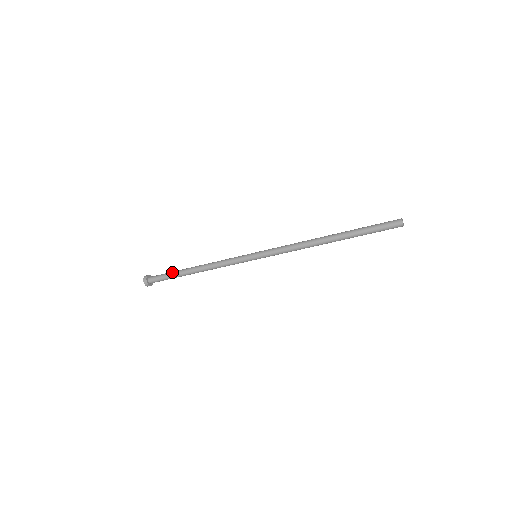
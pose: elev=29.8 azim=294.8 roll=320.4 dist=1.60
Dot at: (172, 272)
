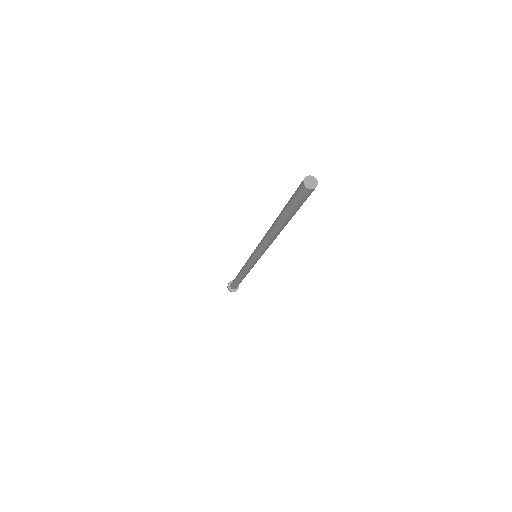
Dot at: occluded
